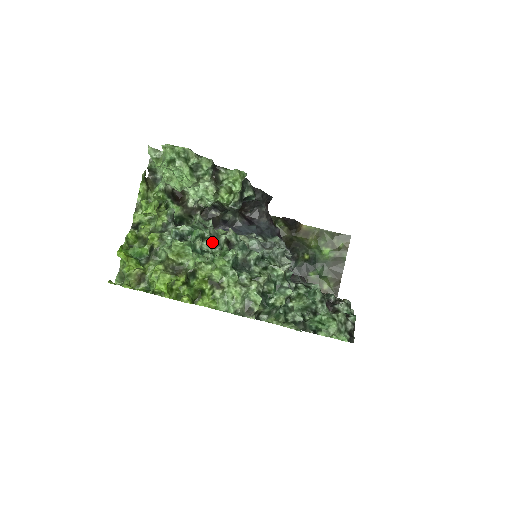
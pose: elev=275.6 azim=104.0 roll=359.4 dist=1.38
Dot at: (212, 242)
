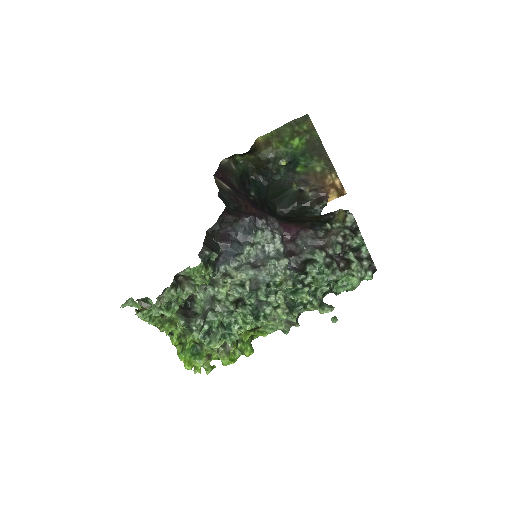
Dot at: (228, 315)
